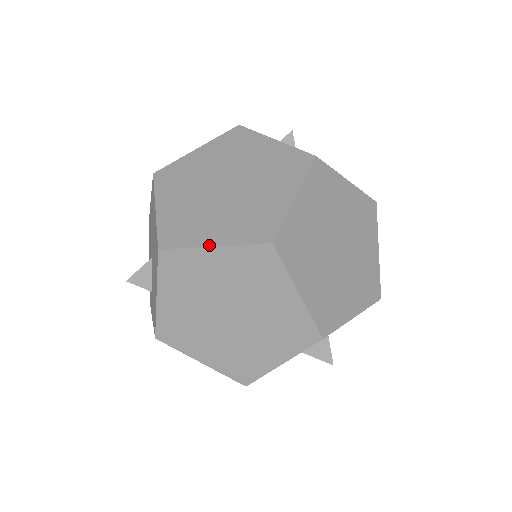
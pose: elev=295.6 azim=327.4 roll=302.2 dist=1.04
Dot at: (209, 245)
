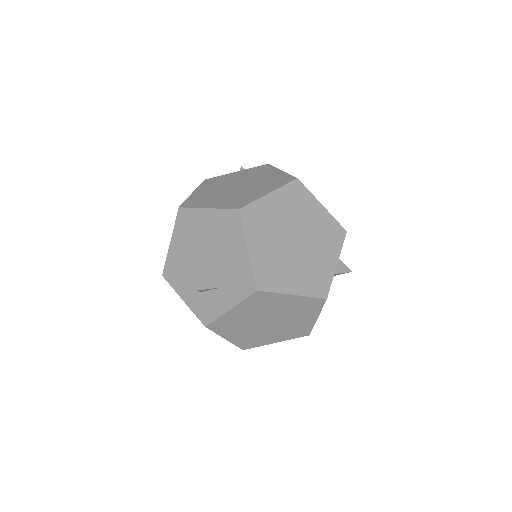
Dot at: (266, 194)
